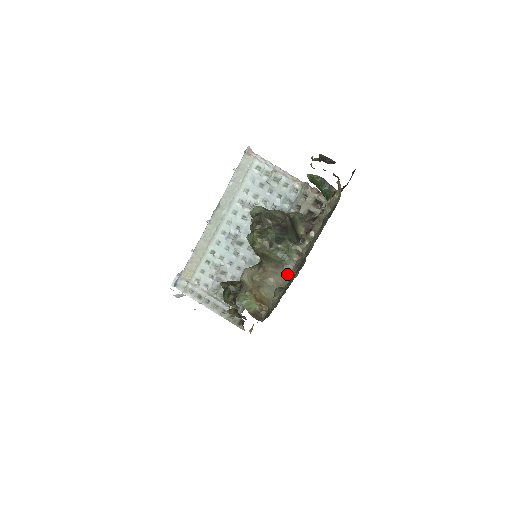
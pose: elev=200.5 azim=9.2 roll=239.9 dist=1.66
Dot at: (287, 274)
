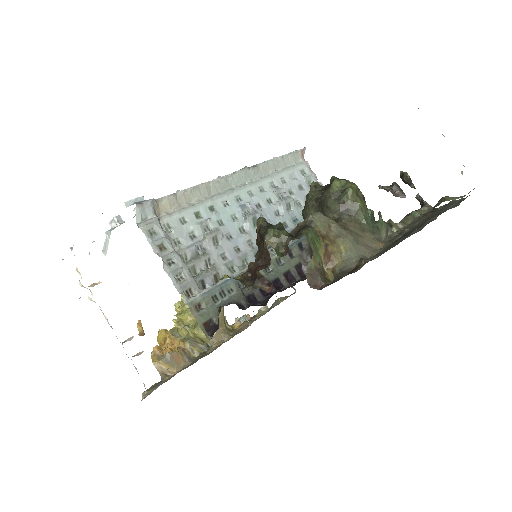
Dot at: (378, 241)
